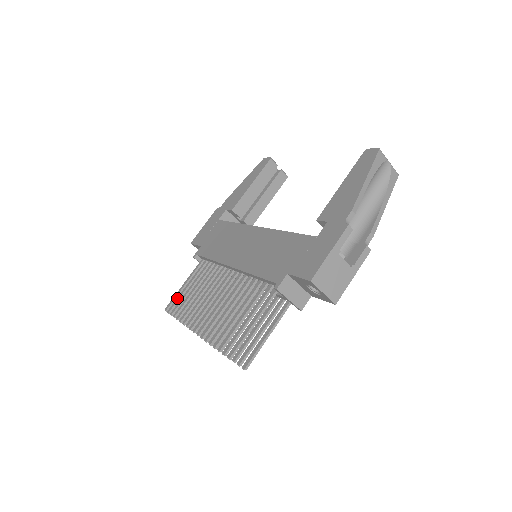
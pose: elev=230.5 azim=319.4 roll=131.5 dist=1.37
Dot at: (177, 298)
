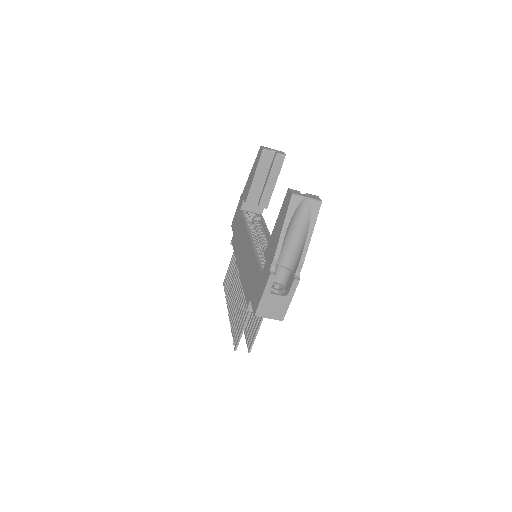
Dot at: occluded
